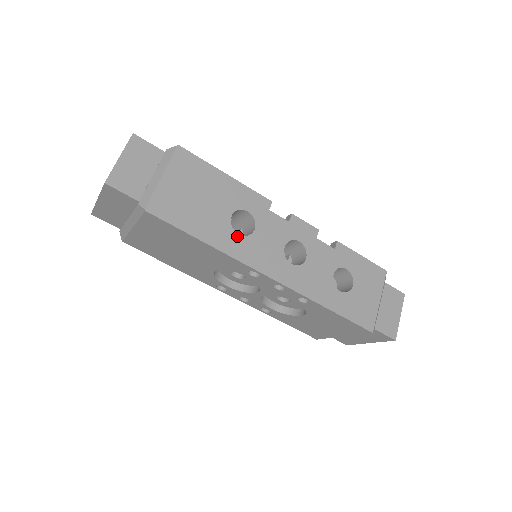
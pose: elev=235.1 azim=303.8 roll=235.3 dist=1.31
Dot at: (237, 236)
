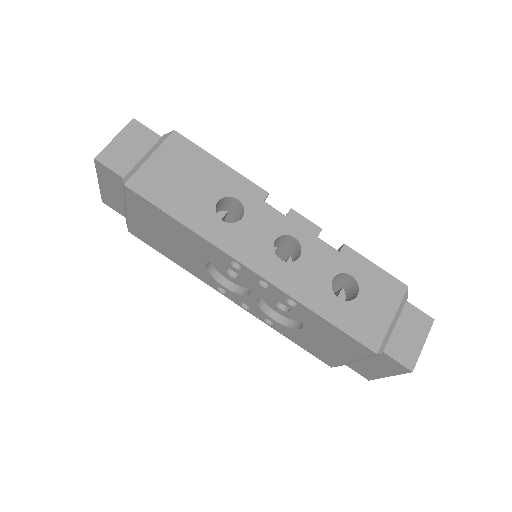
Dot at: (220, 222)
